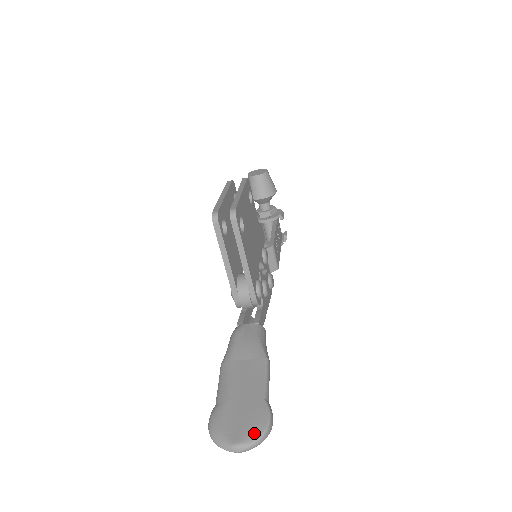
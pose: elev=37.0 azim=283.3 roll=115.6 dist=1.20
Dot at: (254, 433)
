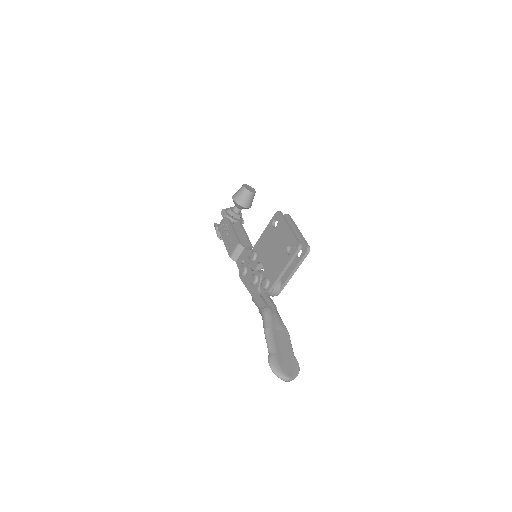
Dot at: (295, 373)
